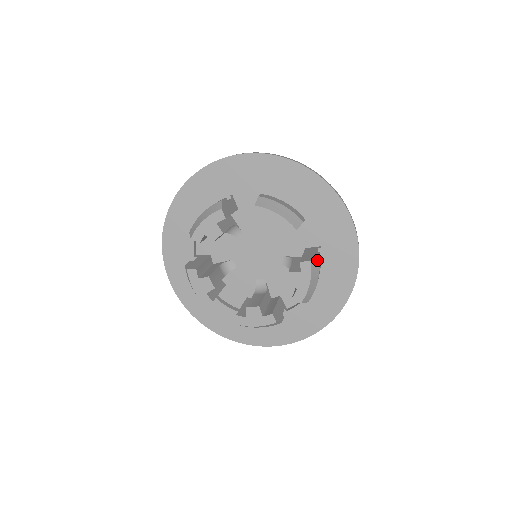
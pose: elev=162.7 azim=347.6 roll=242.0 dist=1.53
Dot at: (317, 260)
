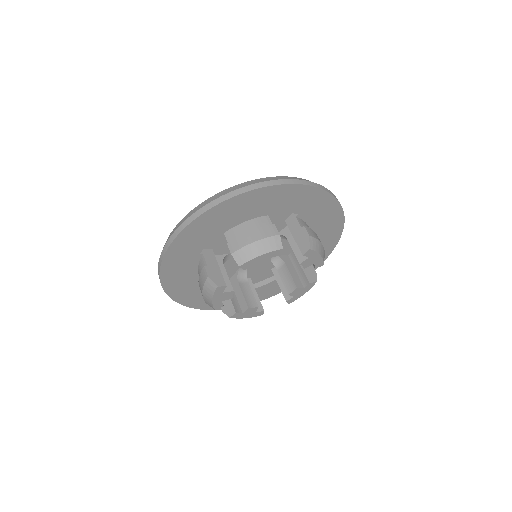
Dot at: (315, 277)
